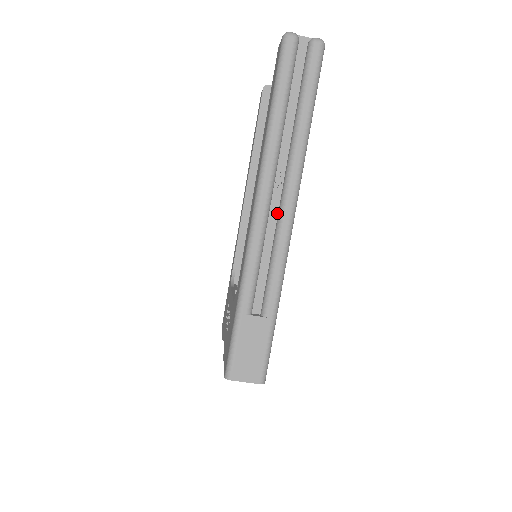
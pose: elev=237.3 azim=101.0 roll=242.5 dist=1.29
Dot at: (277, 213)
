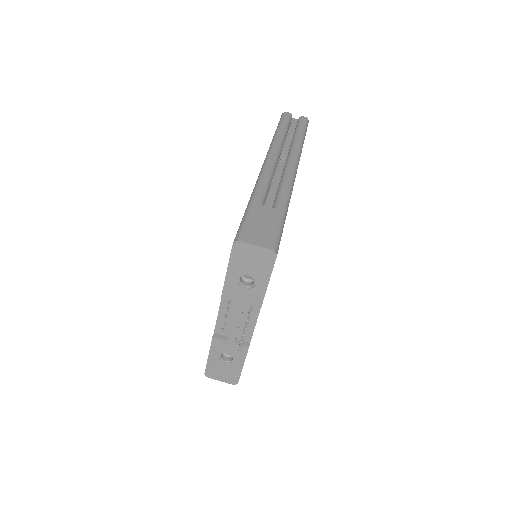
Dot at: (282, 170)
